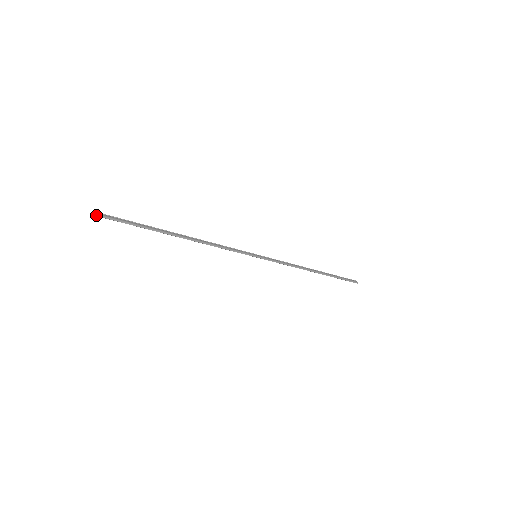
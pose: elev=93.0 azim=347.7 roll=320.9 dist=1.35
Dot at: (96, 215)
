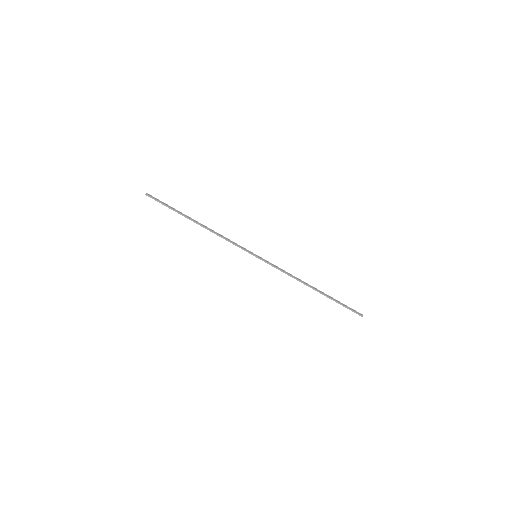
Dot at: (146, 195)
